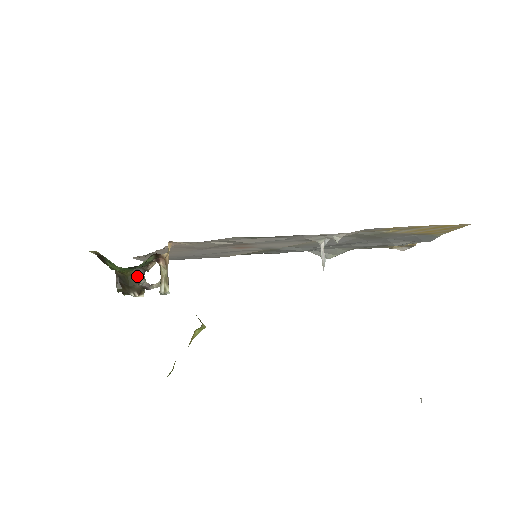
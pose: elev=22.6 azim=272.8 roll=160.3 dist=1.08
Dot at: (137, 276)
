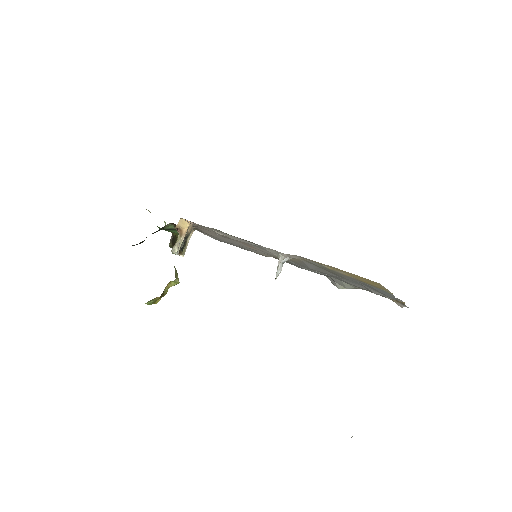
Dot at: occluded
